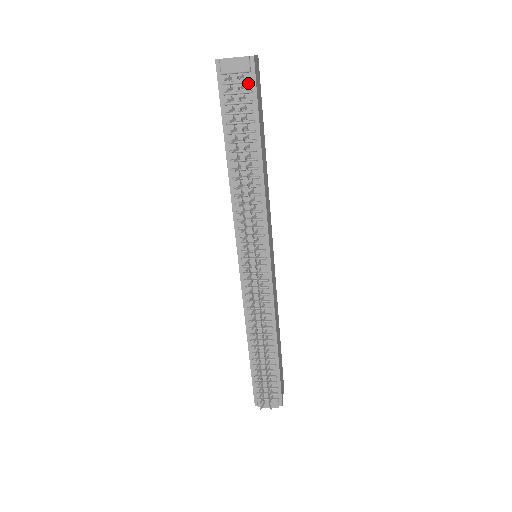
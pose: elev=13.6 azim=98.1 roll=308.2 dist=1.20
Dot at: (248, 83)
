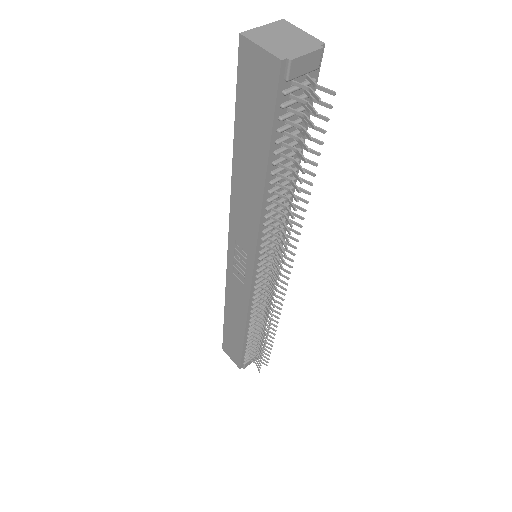
Dot at: occluded
